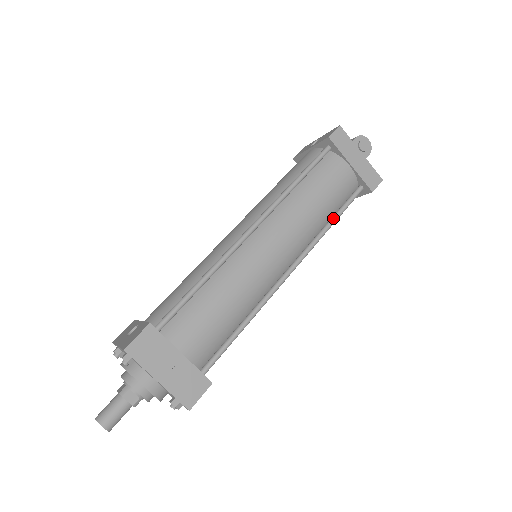
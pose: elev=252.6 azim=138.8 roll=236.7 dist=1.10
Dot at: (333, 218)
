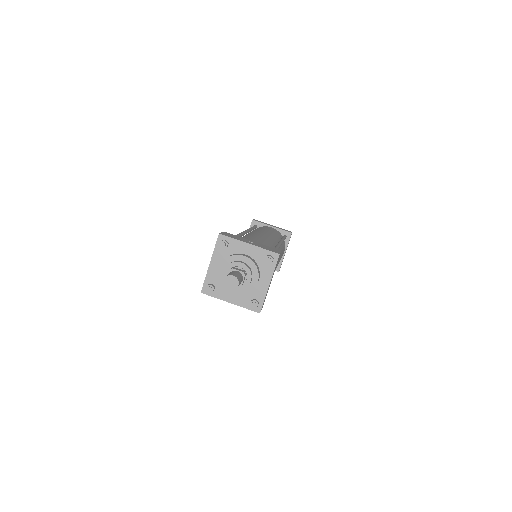
Dot at: occluded
